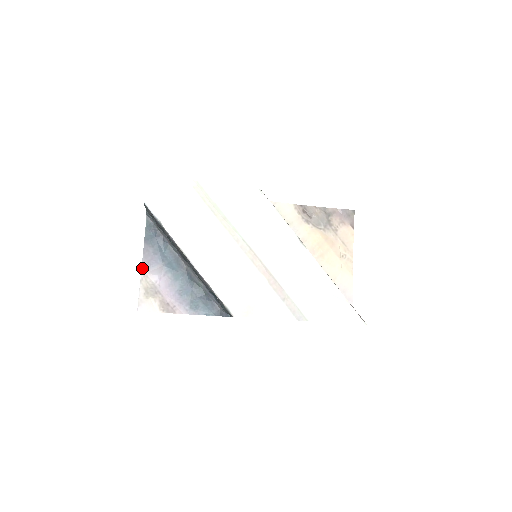
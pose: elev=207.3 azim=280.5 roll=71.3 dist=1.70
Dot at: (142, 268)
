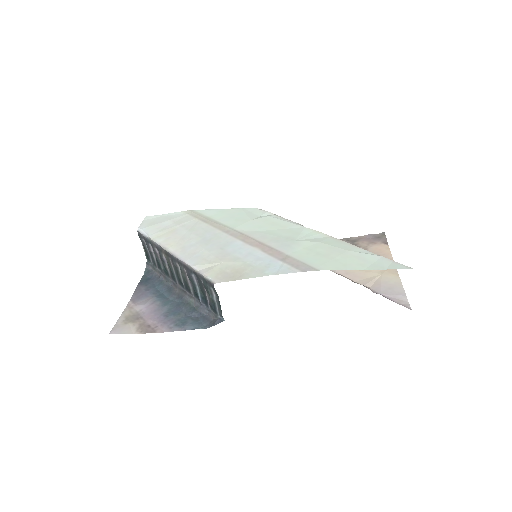
Dot at: (129, 303)
